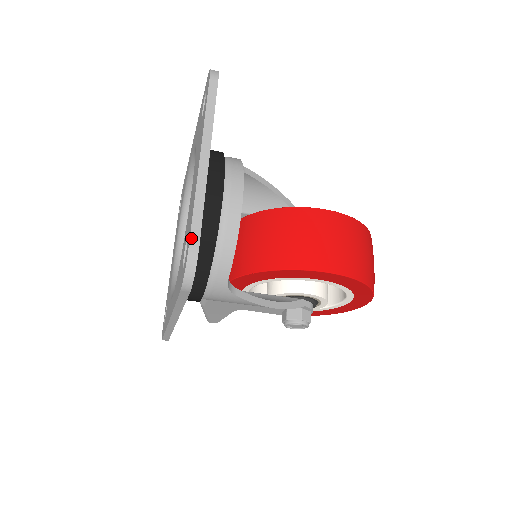
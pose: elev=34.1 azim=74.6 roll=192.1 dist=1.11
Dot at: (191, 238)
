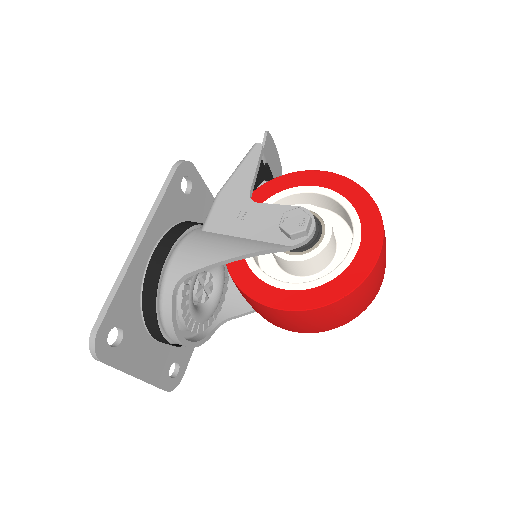
Dot at: occluded
